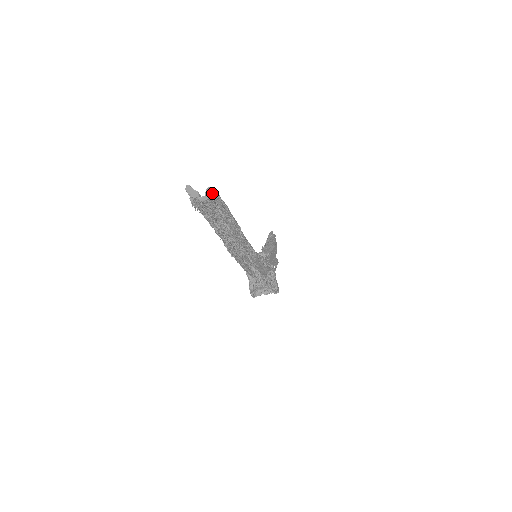
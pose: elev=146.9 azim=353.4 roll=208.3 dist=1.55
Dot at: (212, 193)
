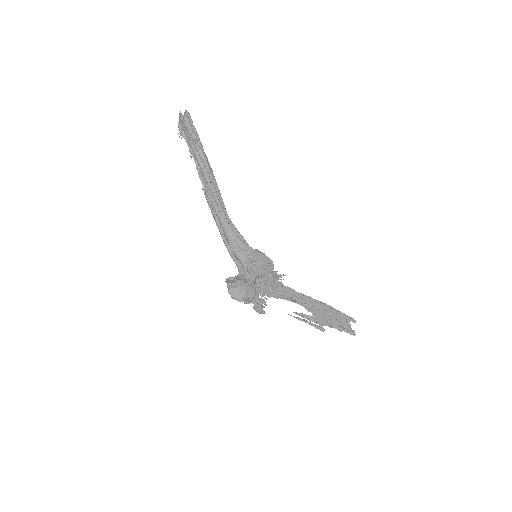
Dot at: (186, 115)
